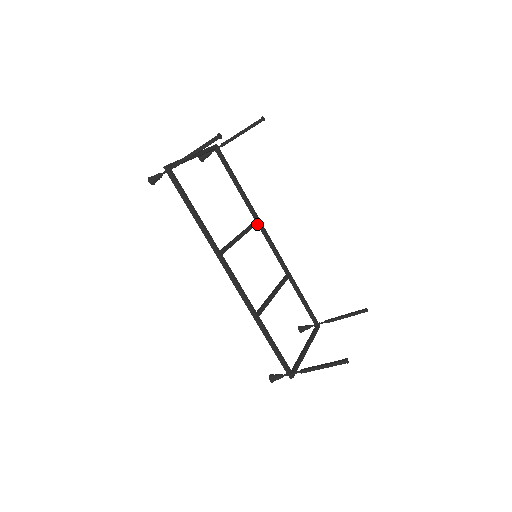
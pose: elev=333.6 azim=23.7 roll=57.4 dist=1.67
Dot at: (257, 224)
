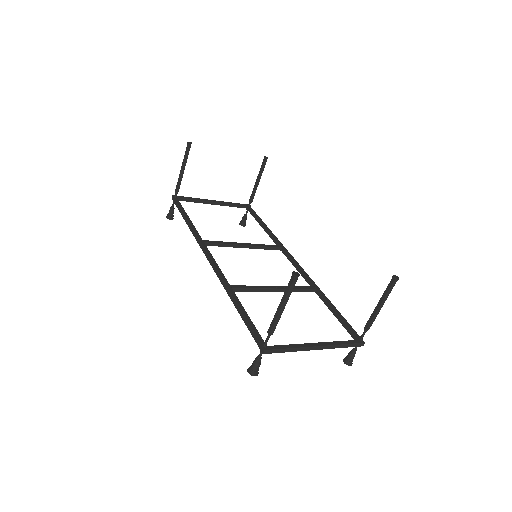
Dot at: occluded
